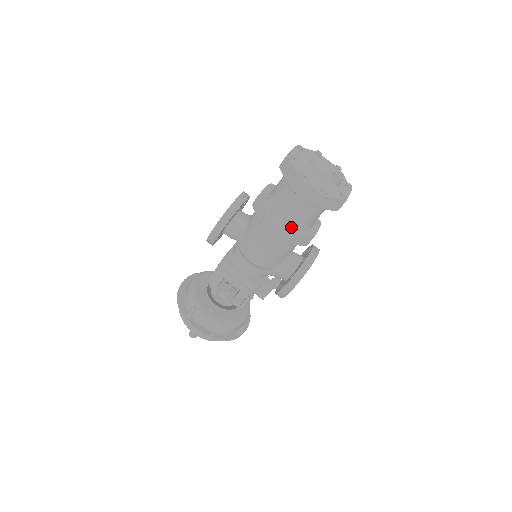
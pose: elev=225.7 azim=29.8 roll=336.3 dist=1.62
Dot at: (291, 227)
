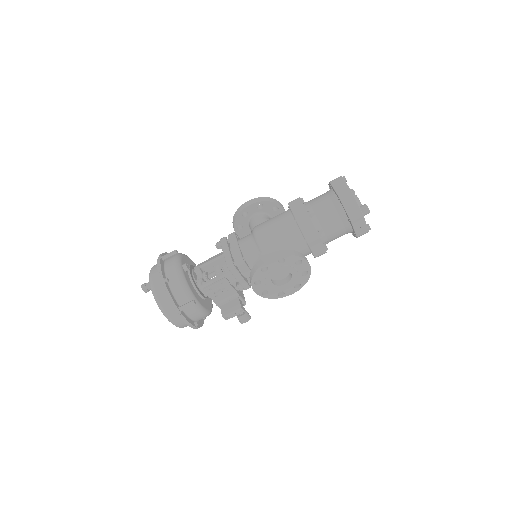
Dot at: (309, 211)
